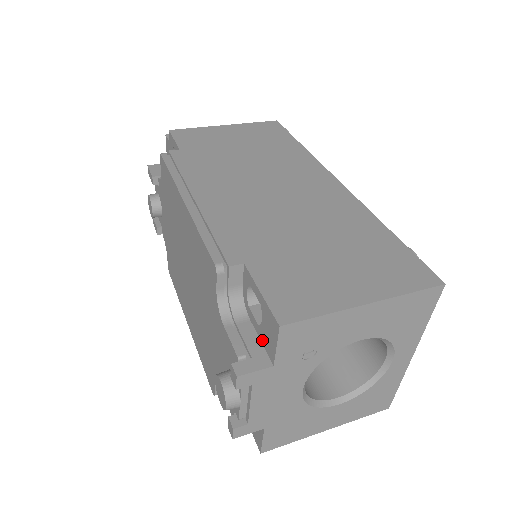
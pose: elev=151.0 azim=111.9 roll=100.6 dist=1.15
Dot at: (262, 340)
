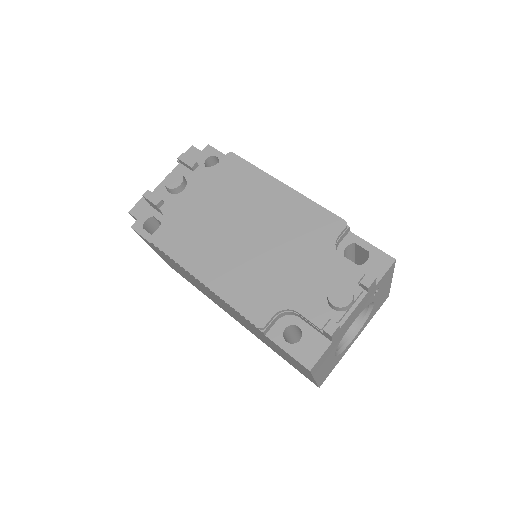
Dot at: occluded
